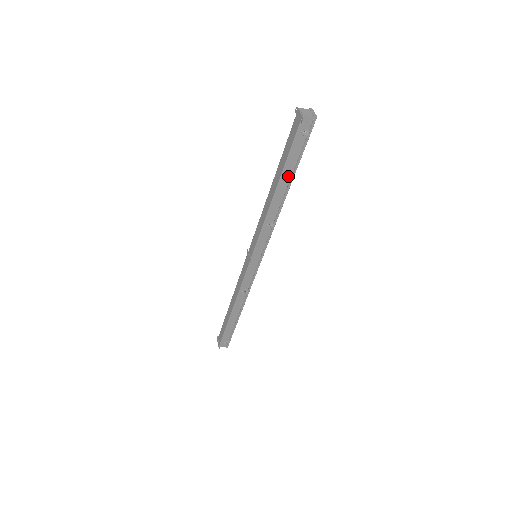
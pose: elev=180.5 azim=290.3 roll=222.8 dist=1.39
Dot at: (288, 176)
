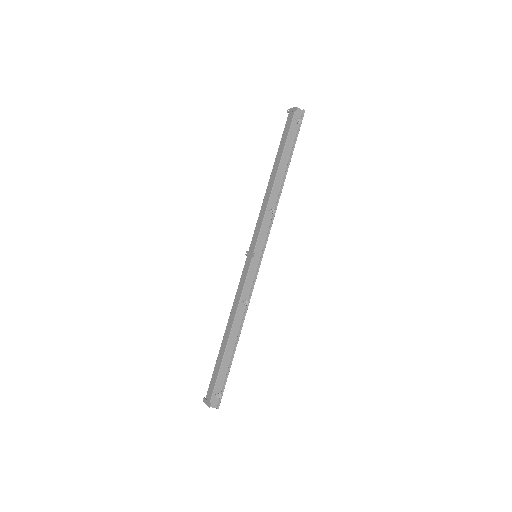
Dot at: (286, 160)
